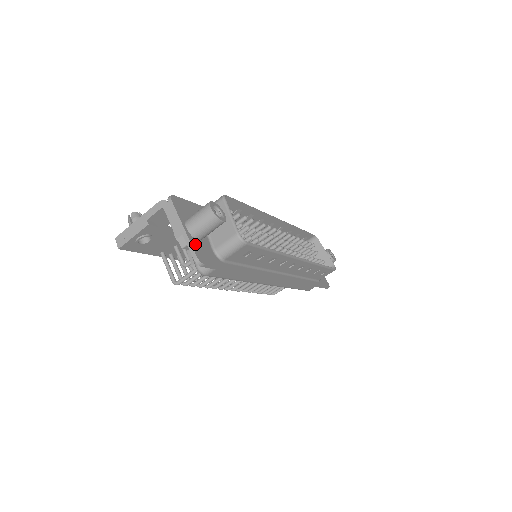
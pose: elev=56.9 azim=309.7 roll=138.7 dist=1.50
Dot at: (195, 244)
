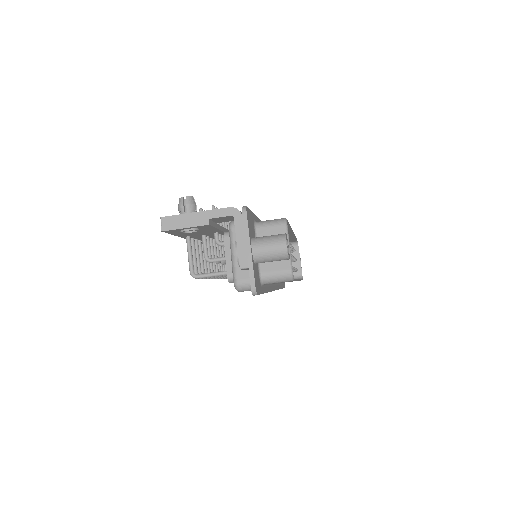
Dot at: (254, 270)
